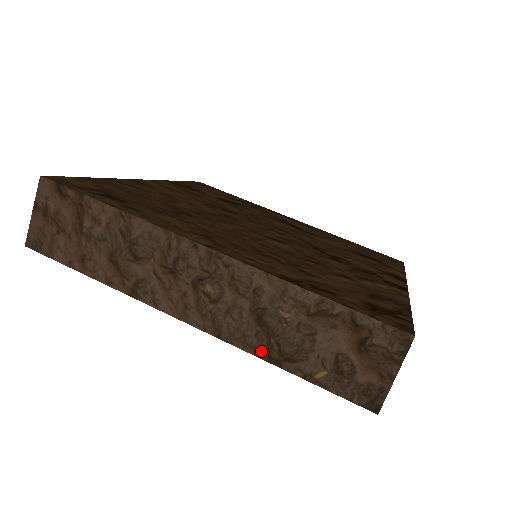
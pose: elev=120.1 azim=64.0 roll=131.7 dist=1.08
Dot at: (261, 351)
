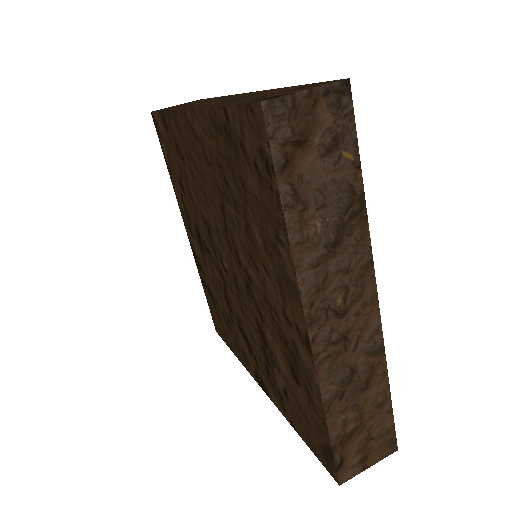
Dot at: occluded
